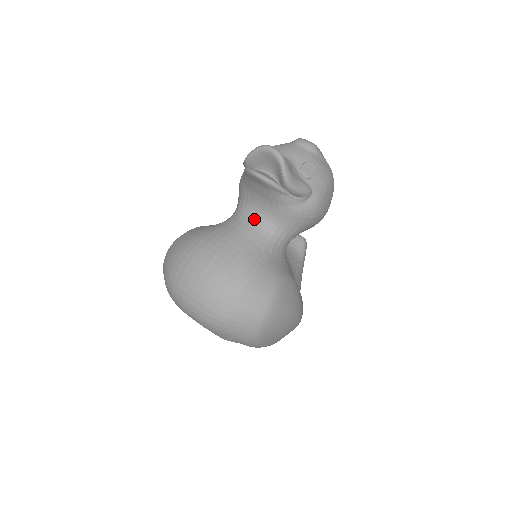
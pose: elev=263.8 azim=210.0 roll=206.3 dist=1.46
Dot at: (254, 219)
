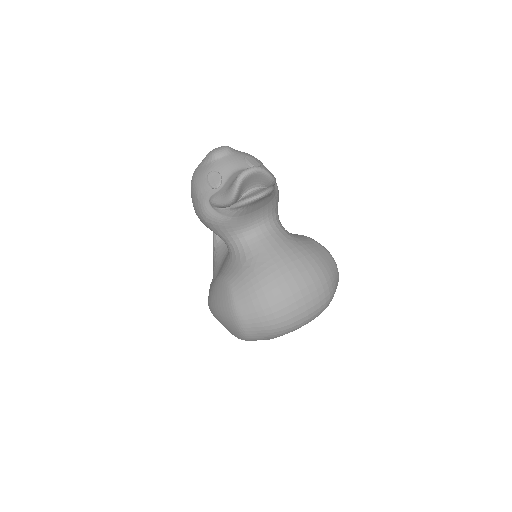
Dot at: (262, 229)
